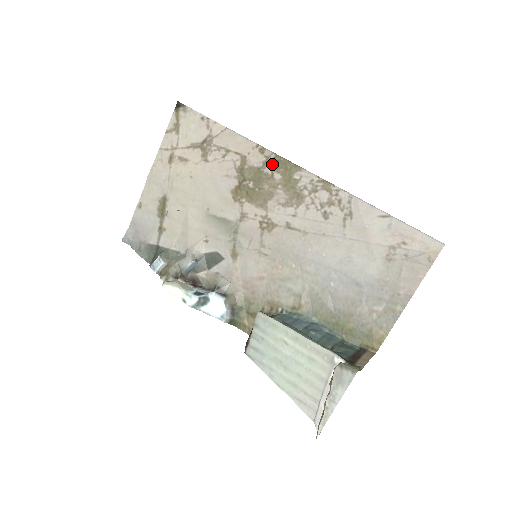
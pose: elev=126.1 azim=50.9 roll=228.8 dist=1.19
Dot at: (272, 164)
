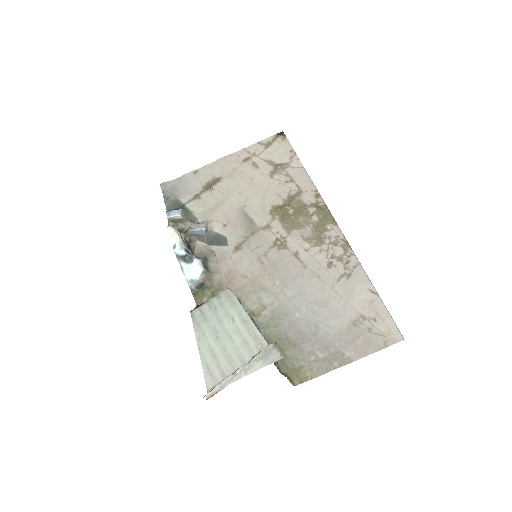
Dot at: (317, 208)
